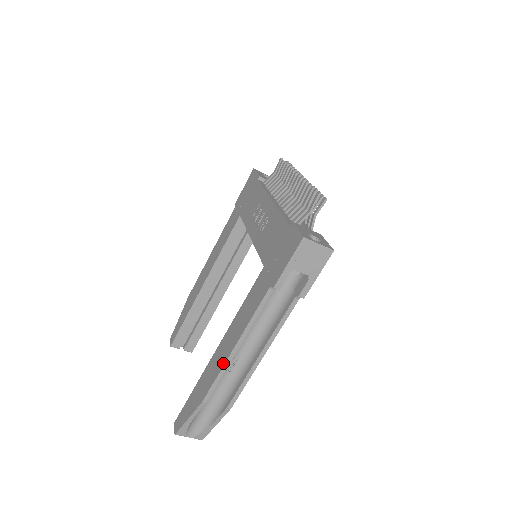
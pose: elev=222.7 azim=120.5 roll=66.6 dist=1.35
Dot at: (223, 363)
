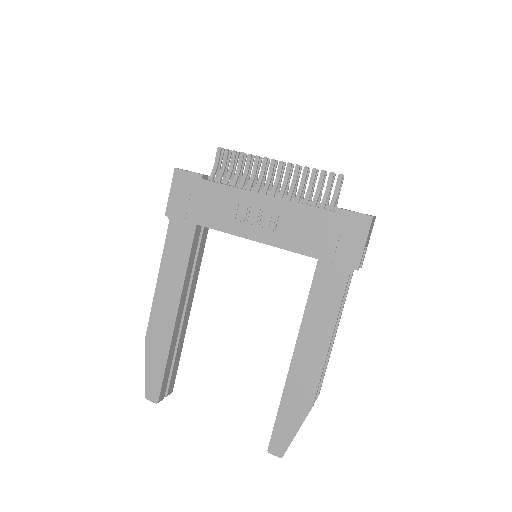
Dot at: (322, 362)
